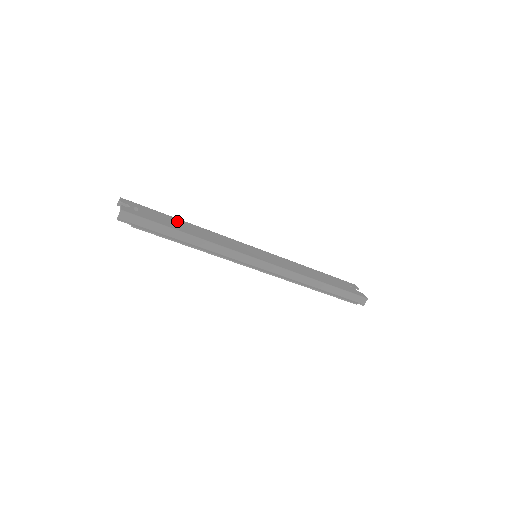
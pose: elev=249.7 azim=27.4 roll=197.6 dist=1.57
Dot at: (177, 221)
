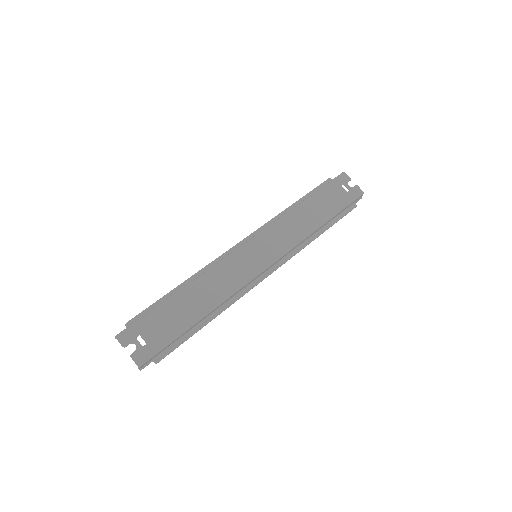
Dot at: (176, 304)
